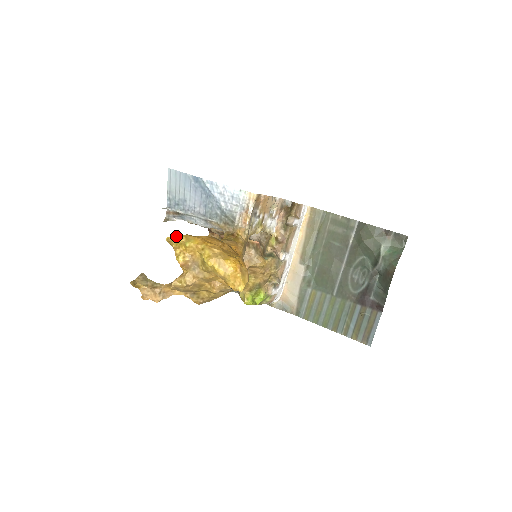
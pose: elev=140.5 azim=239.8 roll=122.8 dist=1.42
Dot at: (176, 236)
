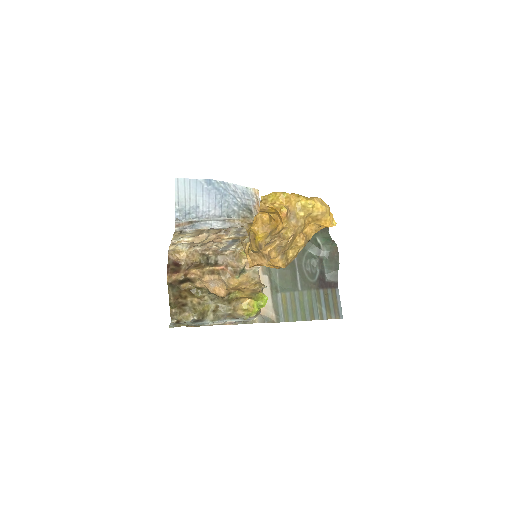
Dot at: occluded
